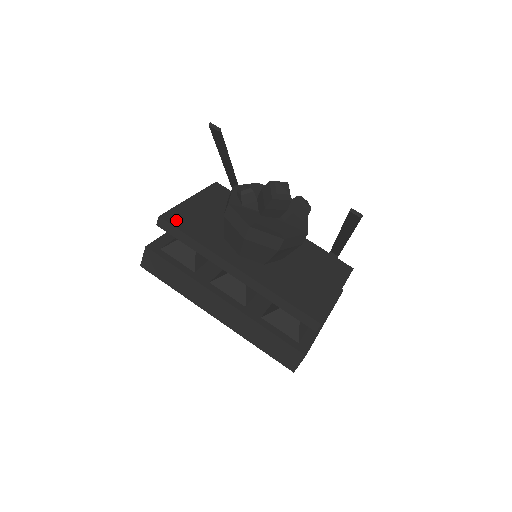
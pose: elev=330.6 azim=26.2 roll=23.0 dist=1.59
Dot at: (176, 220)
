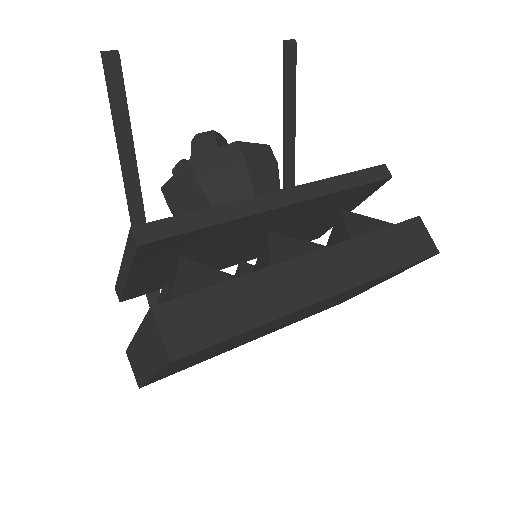
Dot at: occluded
